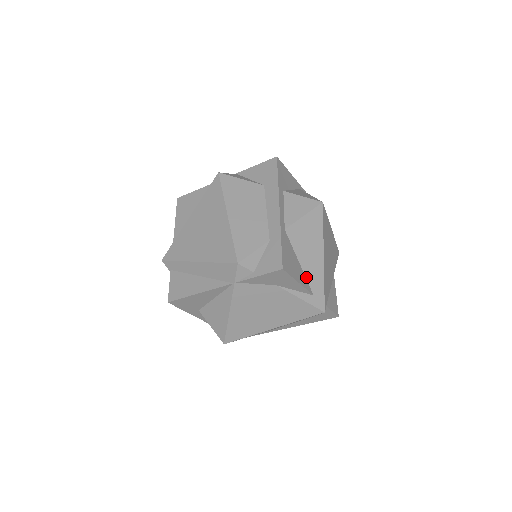
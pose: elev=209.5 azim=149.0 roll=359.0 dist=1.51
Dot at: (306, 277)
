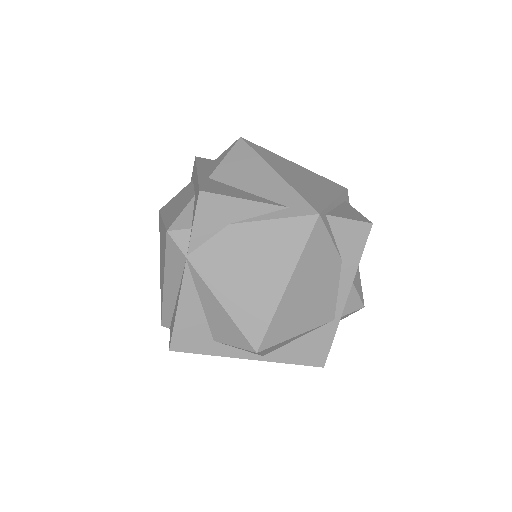
Dot at: (265, 198)
